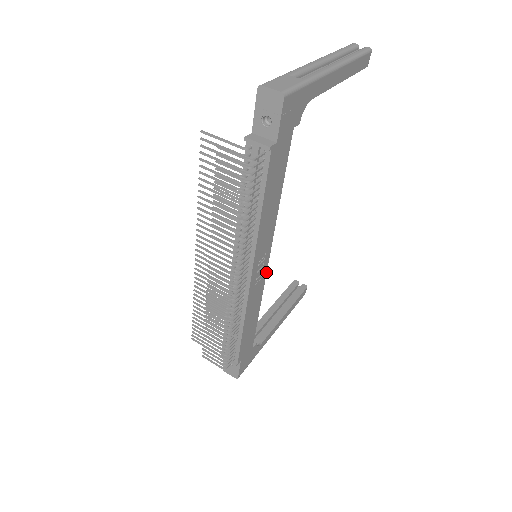
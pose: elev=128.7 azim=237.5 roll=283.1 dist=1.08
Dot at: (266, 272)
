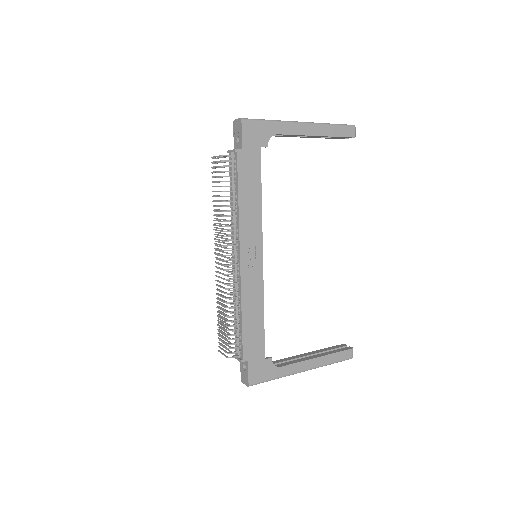
Dot at: occluded
